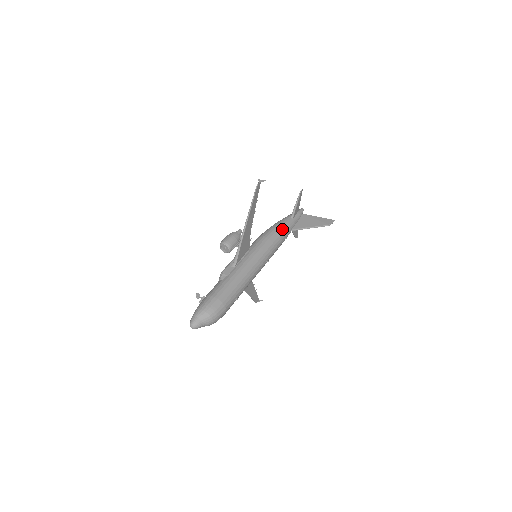
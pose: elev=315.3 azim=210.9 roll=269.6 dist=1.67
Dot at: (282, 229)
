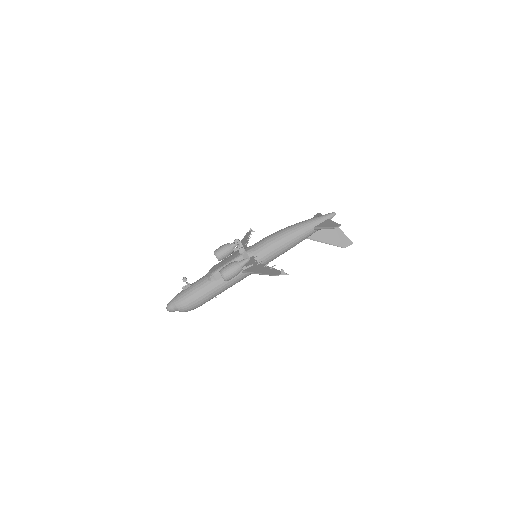
Dot at: (296, 242)
